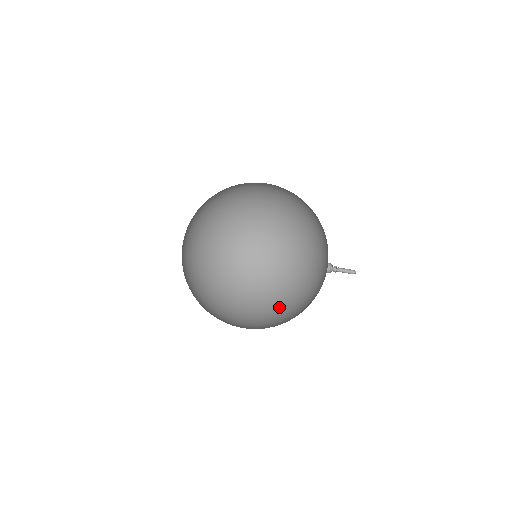
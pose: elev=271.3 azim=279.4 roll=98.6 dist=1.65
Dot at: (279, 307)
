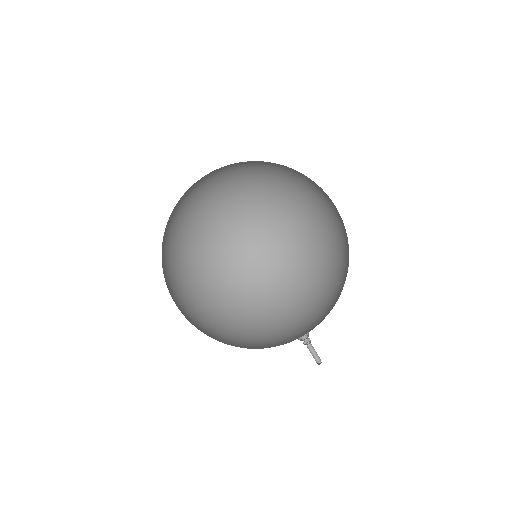
Dot at: (216, 323)
